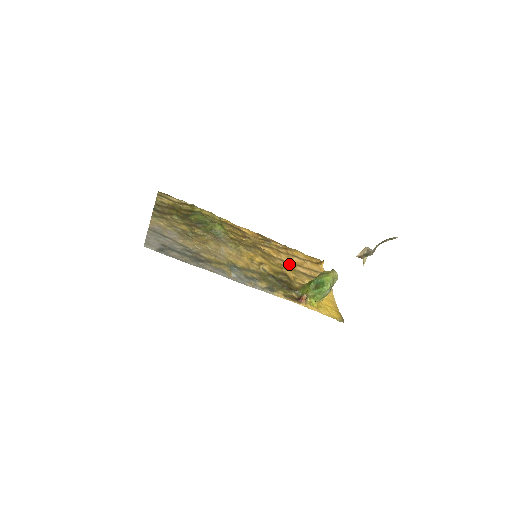
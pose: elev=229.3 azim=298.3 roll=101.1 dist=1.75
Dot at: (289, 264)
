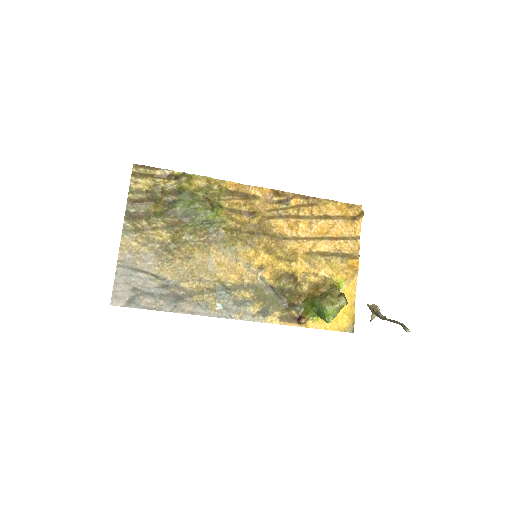
Dot at: (306, 242)
